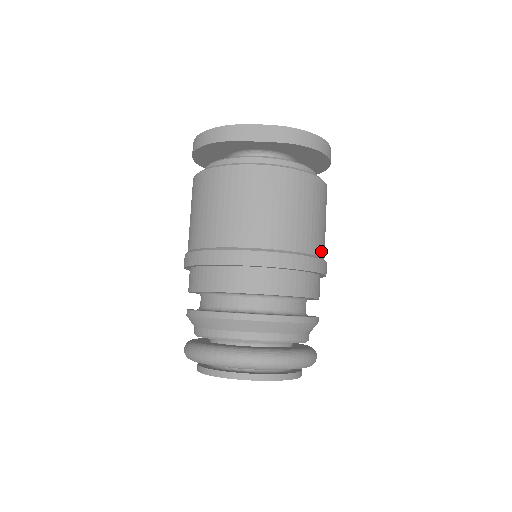
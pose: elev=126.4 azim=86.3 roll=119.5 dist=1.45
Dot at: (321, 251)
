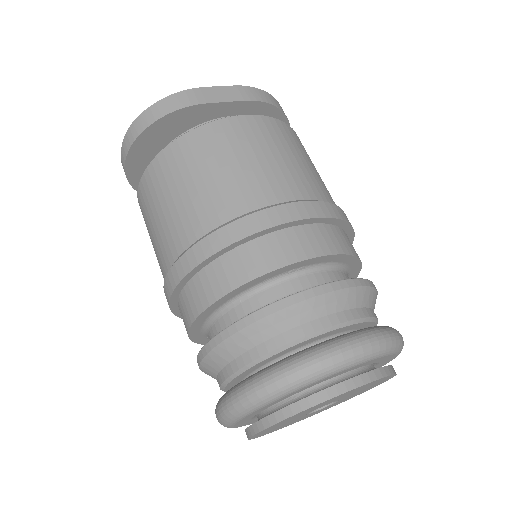
Dot at: occluded
